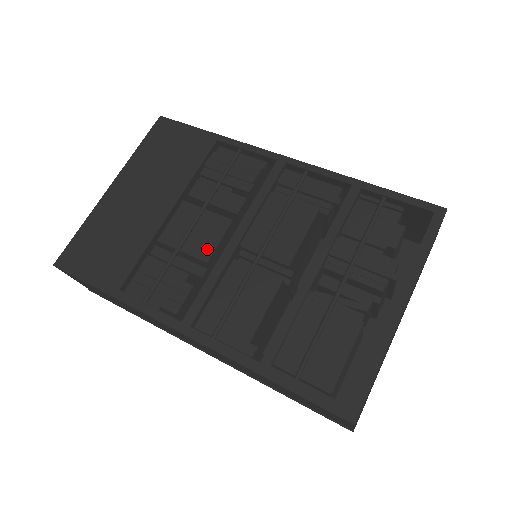
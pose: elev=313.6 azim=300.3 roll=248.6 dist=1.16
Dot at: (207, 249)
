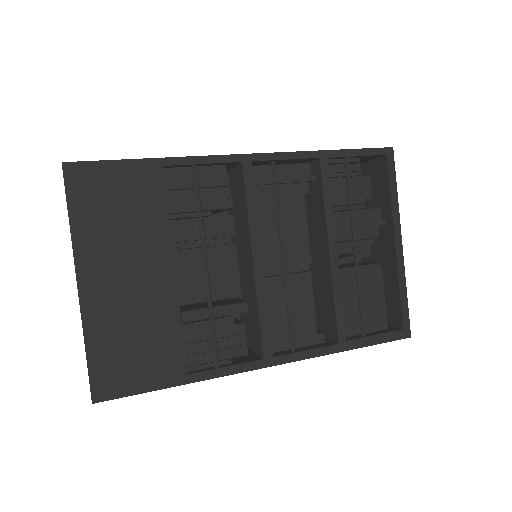
Dot at: (233, 284)
